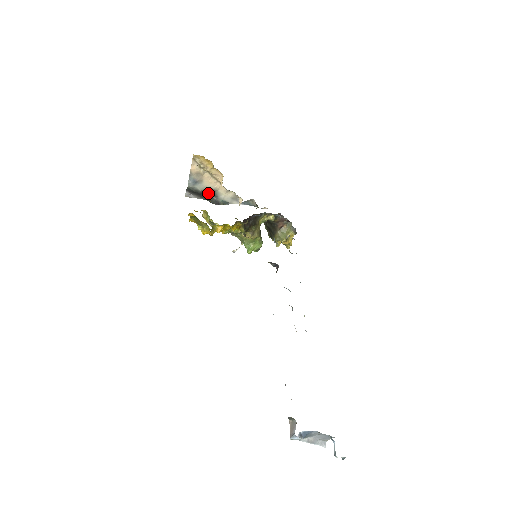
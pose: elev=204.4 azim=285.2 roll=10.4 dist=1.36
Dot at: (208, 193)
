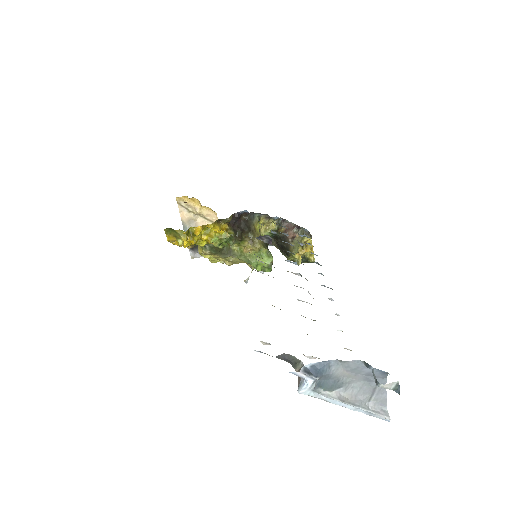
Dot at: occluded
